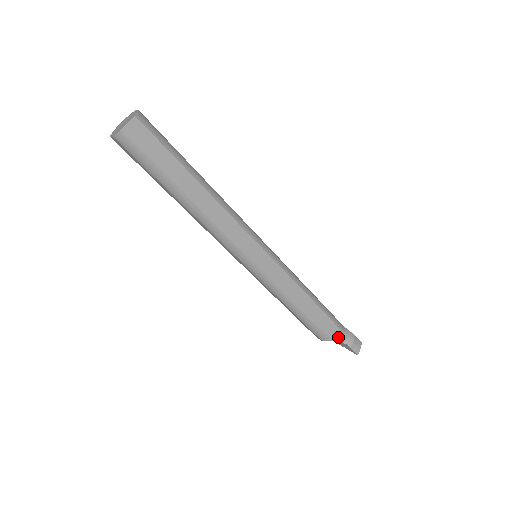
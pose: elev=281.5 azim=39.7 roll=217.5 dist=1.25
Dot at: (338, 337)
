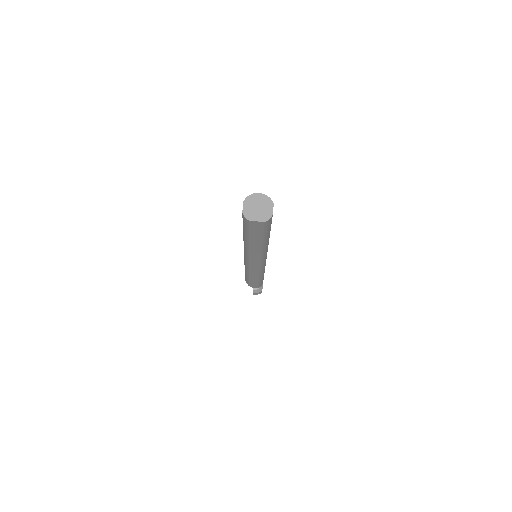
Dot at: (254, 287)
